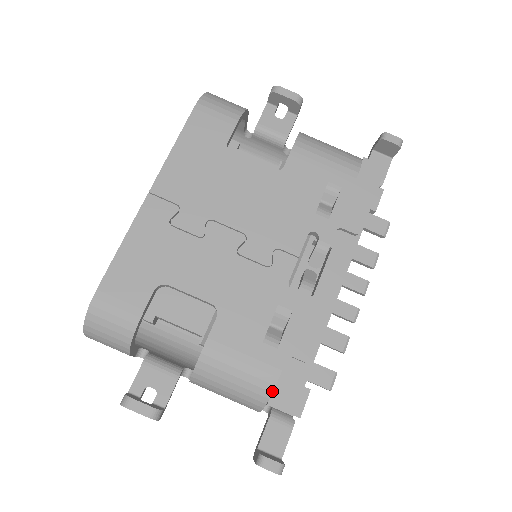
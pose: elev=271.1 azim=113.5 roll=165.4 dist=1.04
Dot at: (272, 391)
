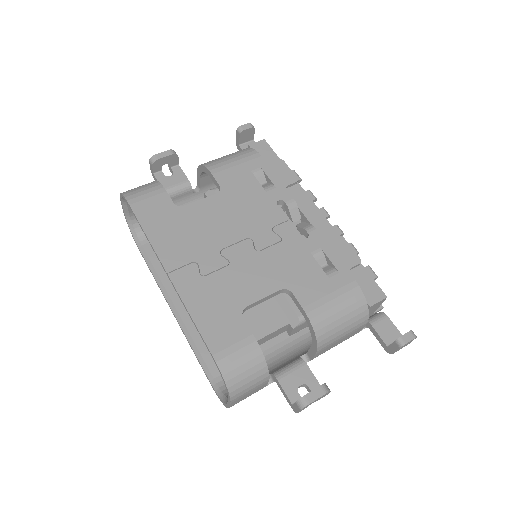
Dot at: (364, 296)
